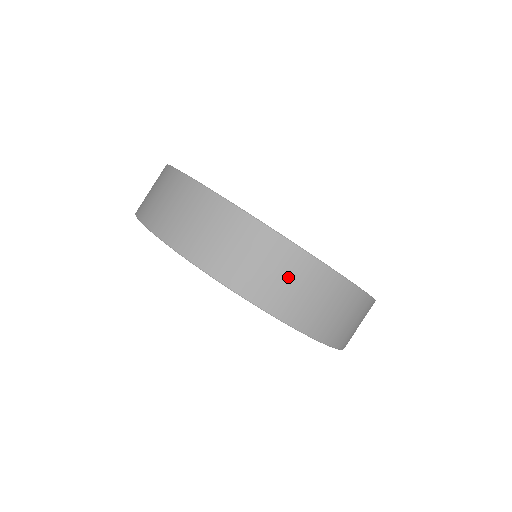
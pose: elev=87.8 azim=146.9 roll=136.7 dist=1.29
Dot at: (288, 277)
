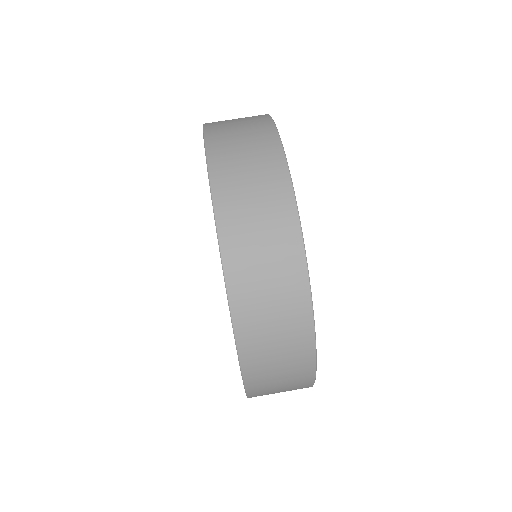
Dot at: (266, 238)
